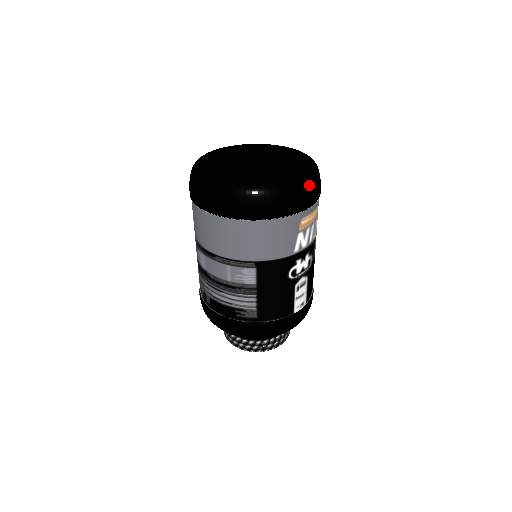
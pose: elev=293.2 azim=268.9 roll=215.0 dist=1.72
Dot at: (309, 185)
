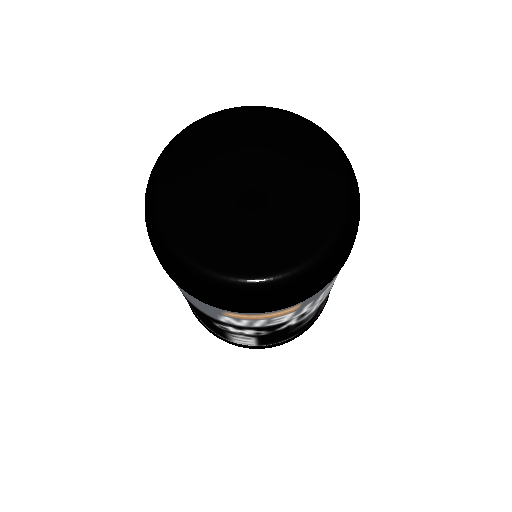
Dot at: (242, 298)
